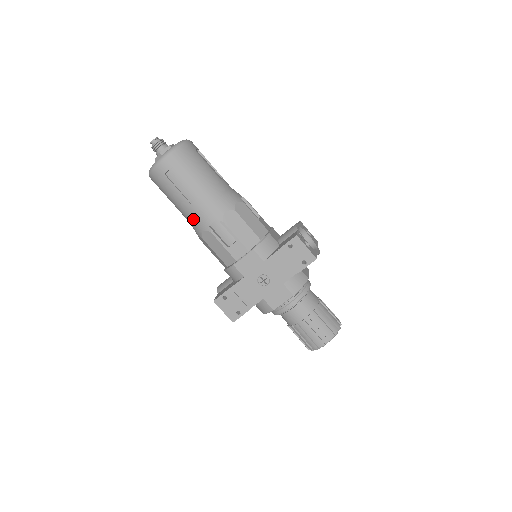
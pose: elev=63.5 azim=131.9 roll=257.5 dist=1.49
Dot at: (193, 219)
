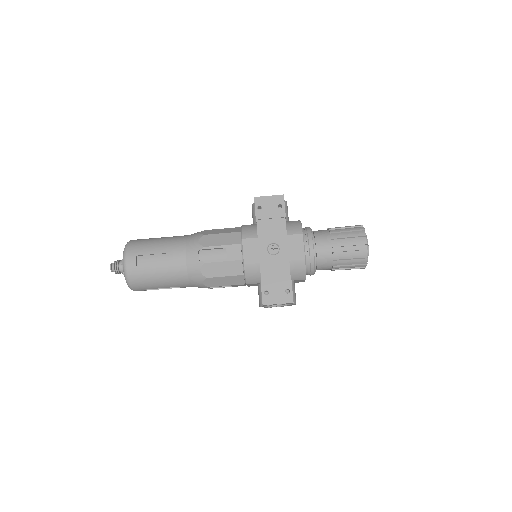
Dot at: (186, 273)
